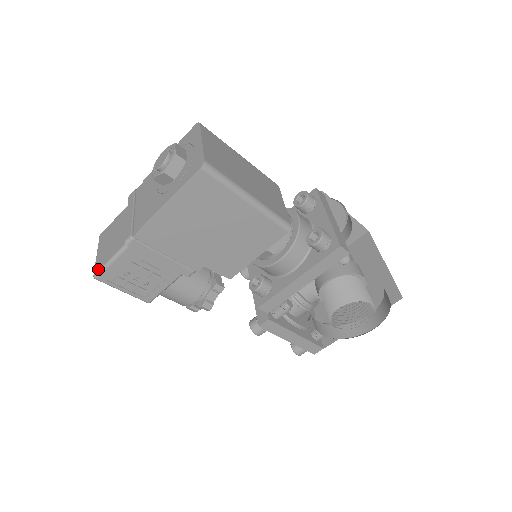
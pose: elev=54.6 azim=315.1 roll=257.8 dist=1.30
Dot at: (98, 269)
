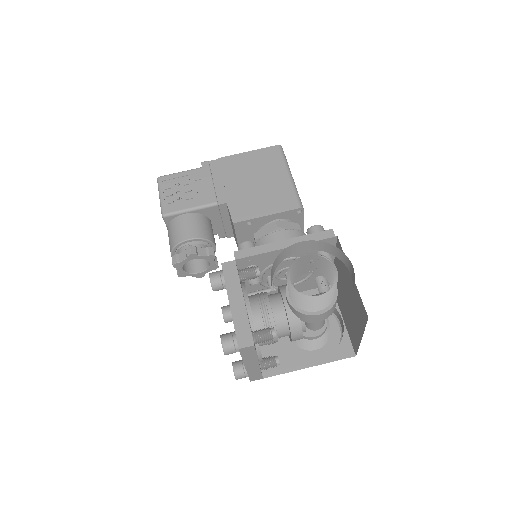
Dot at: (165, 176)
